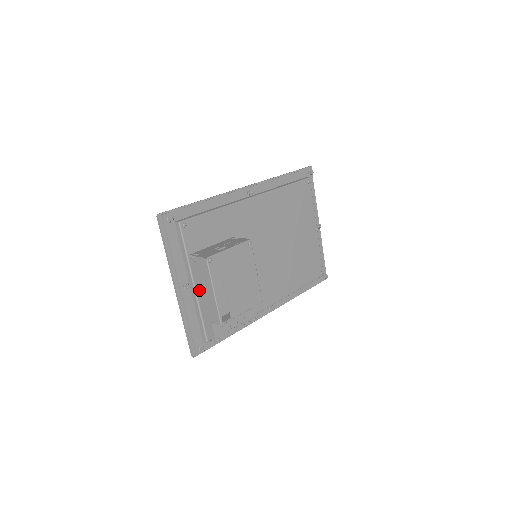
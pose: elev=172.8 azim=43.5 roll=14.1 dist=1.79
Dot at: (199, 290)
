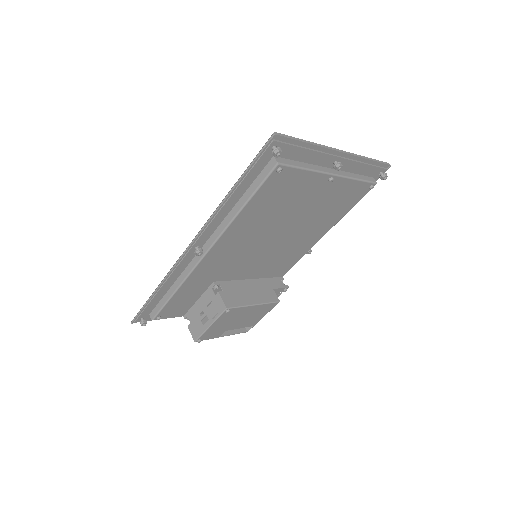
Dot at: (214, 317)
